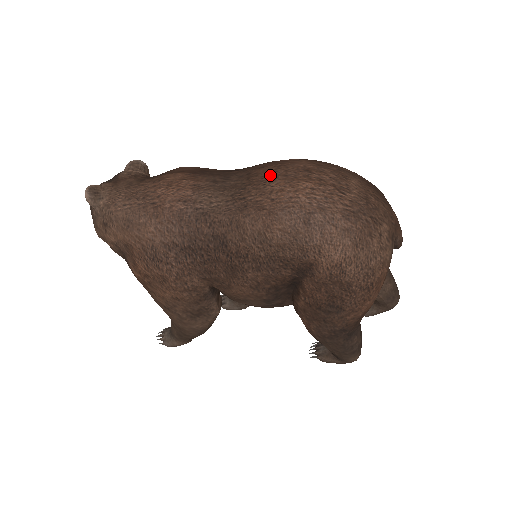
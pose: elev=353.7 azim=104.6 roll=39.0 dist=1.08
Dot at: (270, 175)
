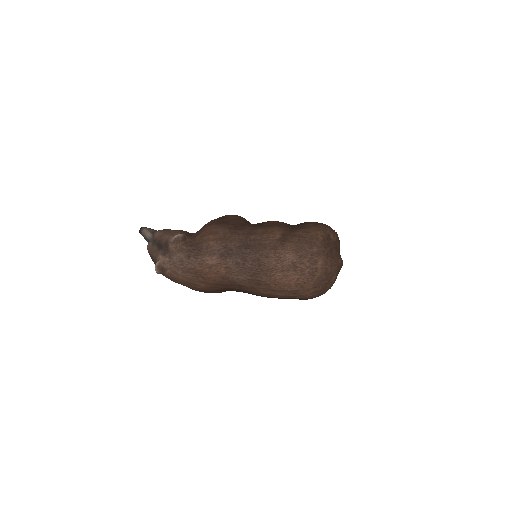
Dot at: (273, 269)
